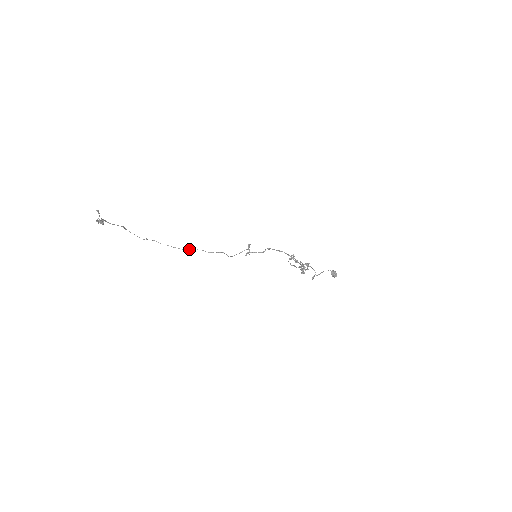
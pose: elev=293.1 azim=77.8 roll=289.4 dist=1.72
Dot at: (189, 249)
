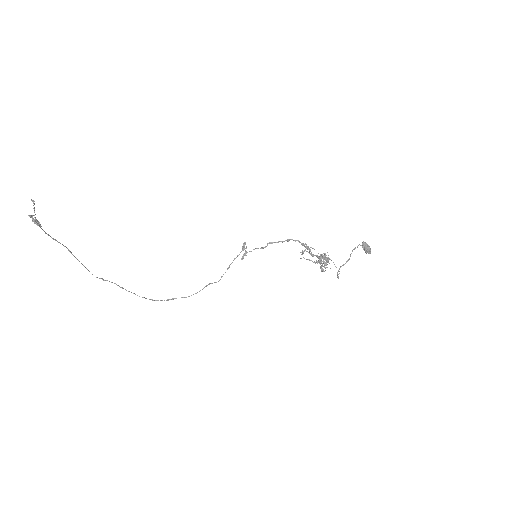
Dot at: occluded
